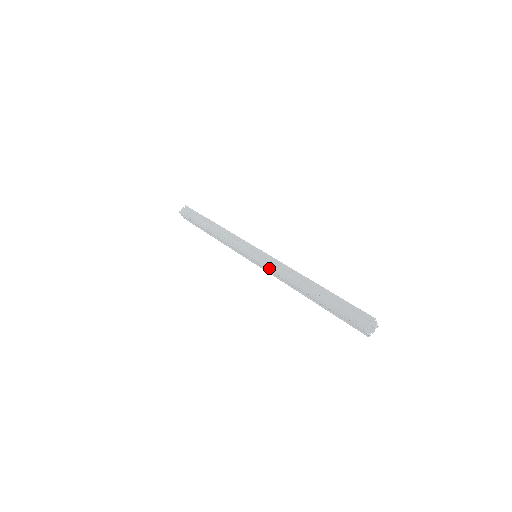
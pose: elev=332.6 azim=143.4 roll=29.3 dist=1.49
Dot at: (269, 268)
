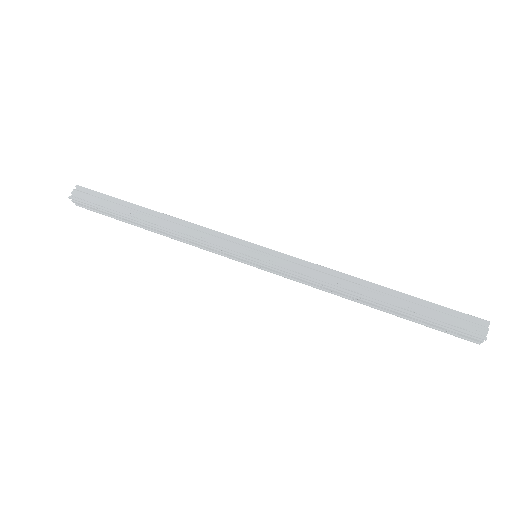
Dot at: (296, 274)
